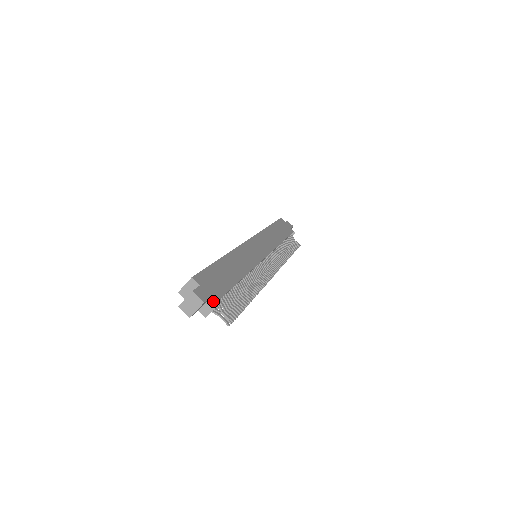
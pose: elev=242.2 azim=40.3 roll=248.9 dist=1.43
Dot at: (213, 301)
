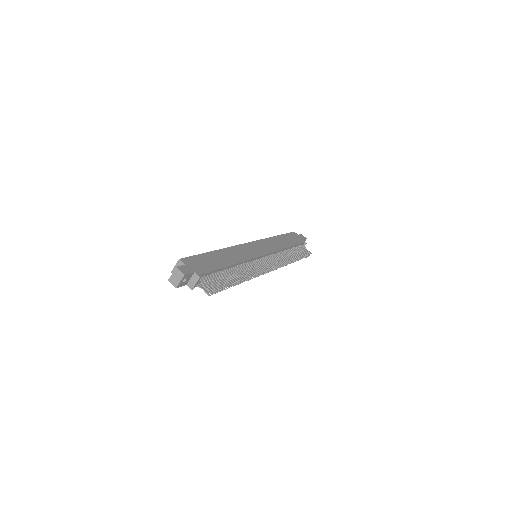
Dot at: (195, 276)
